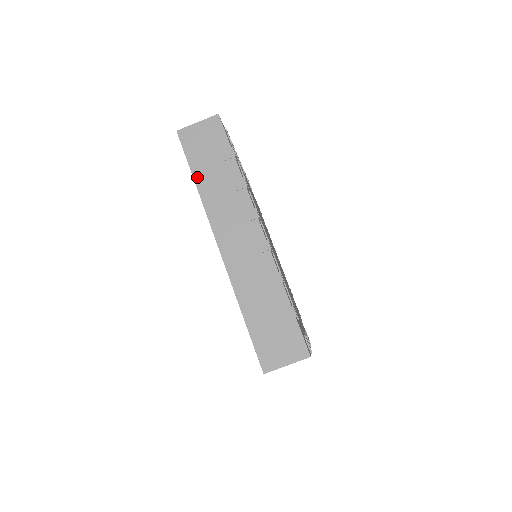
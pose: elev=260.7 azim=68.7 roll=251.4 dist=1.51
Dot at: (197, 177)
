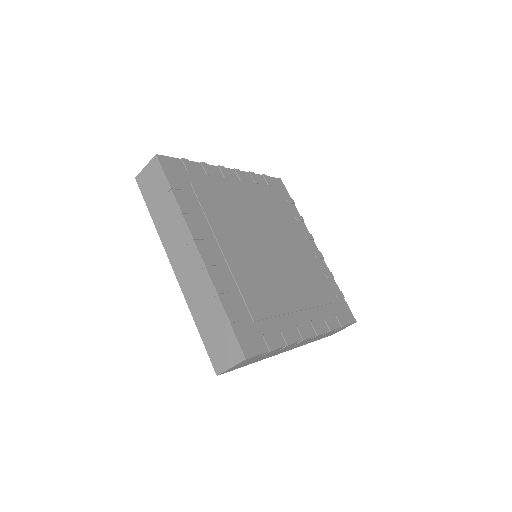
Dot at: (251, 363)
